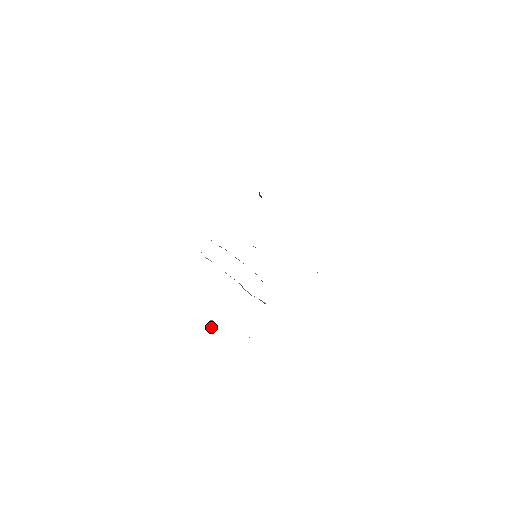
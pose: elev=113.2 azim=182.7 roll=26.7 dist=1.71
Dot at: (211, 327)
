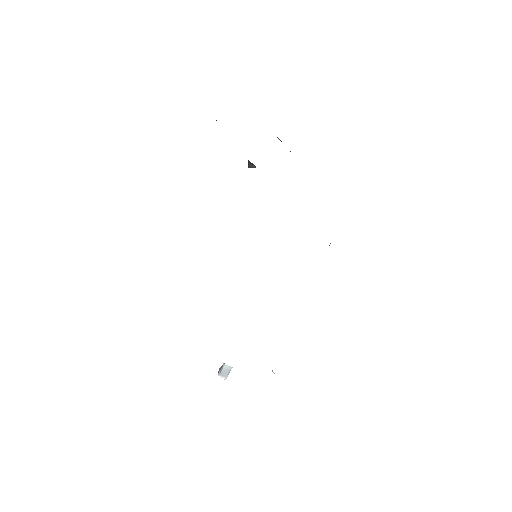
Dot at: (225, 371)
